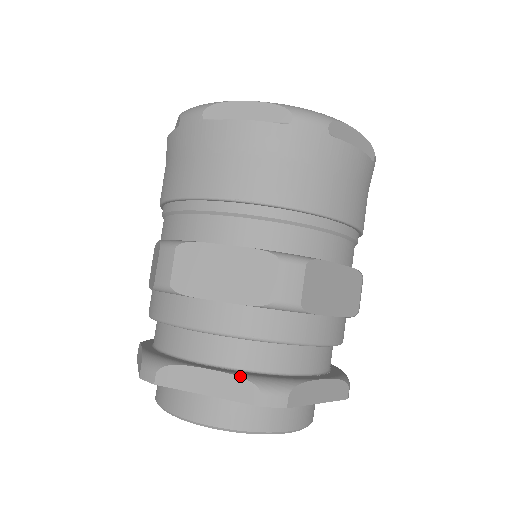
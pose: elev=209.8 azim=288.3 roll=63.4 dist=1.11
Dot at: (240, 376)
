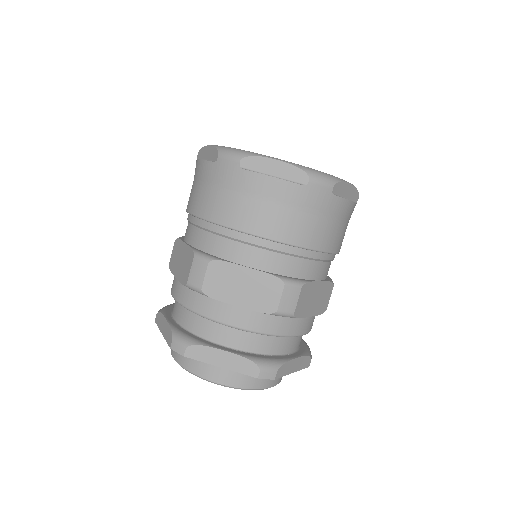
Dot at: (171, 327)
